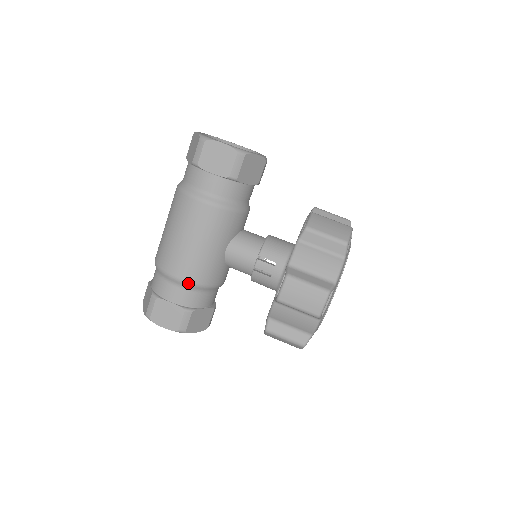
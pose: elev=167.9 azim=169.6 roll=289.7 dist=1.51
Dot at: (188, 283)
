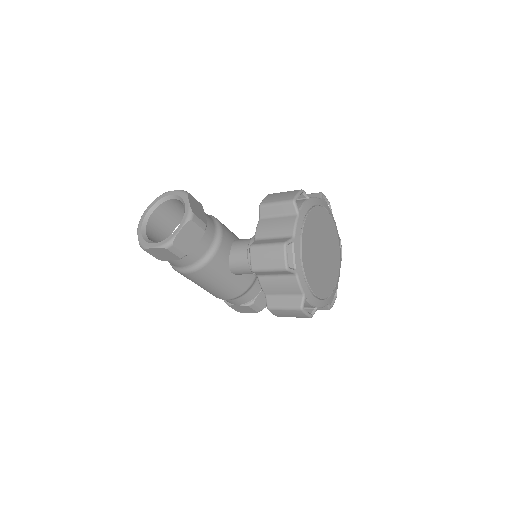
Dot at: occluded
